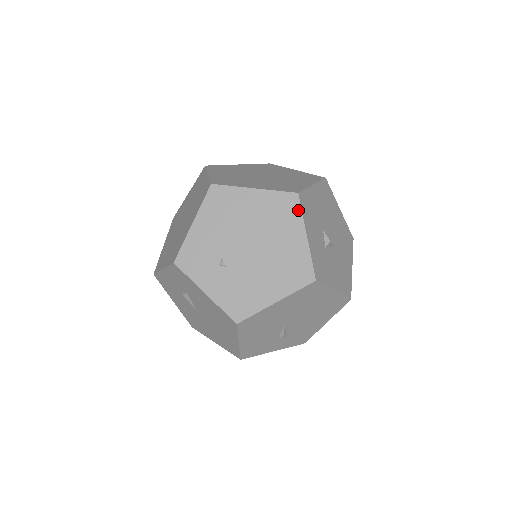
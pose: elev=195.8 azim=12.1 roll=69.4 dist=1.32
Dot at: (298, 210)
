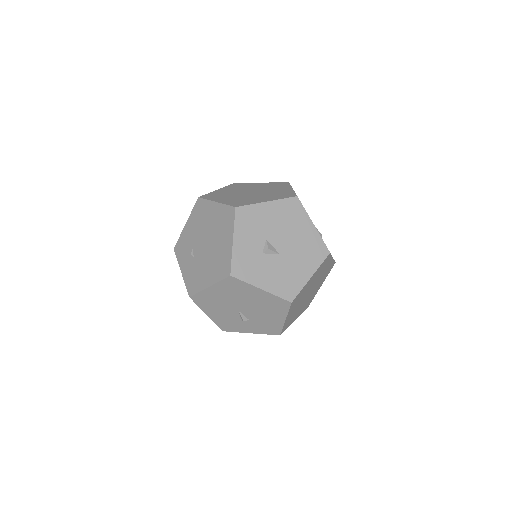
Dot at: (233, 220)
